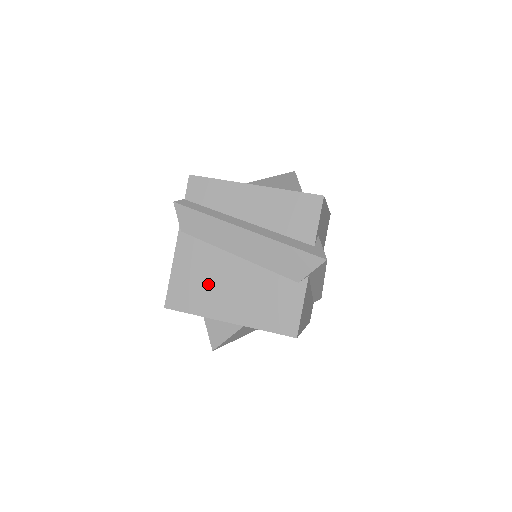
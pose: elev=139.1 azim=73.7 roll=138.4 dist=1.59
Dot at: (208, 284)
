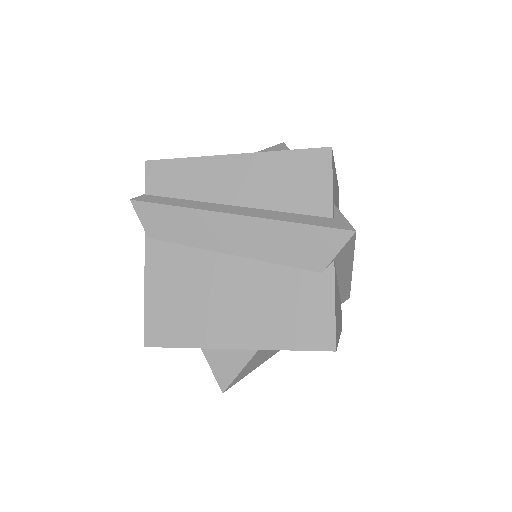
Dot at: (198, 301)
